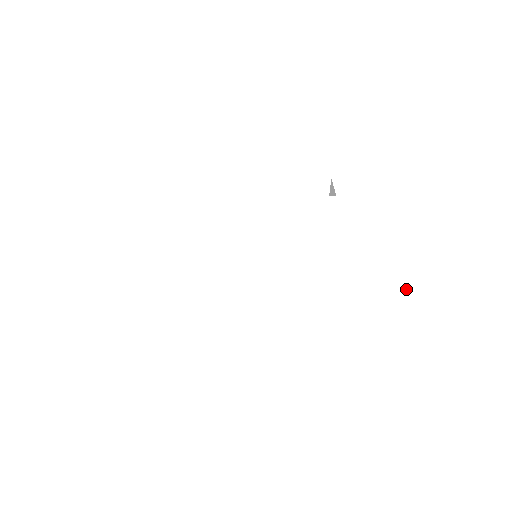
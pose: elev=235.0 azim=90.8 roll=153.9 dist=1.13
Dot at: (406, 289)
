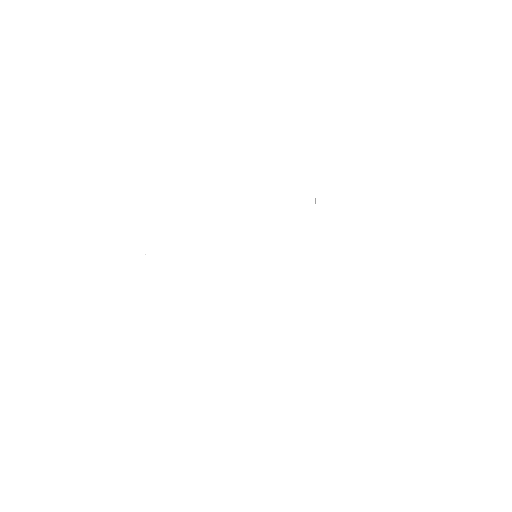
Dot at: (359, 268)
